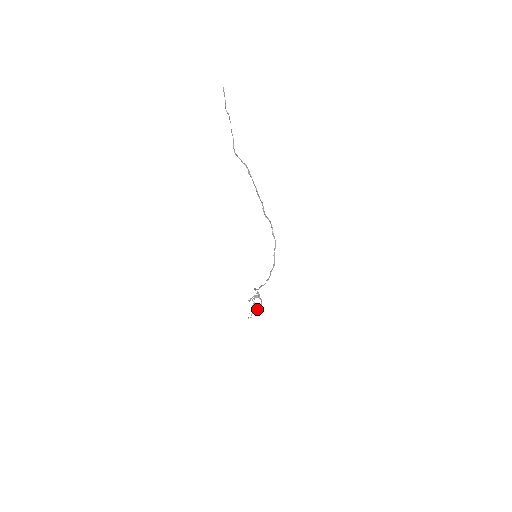
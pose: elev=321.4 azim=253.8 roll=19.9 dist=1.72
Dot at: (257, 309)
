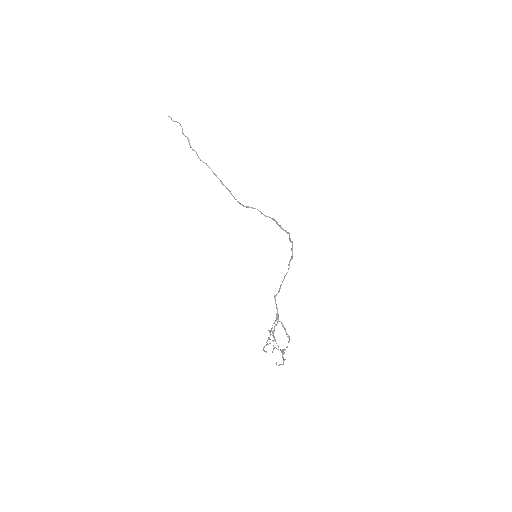
Dot at: occluded
